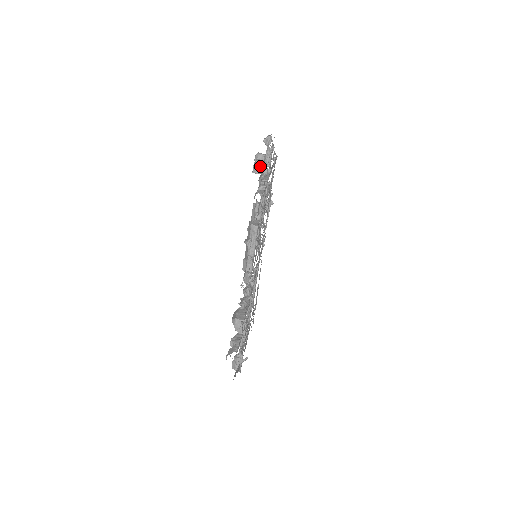
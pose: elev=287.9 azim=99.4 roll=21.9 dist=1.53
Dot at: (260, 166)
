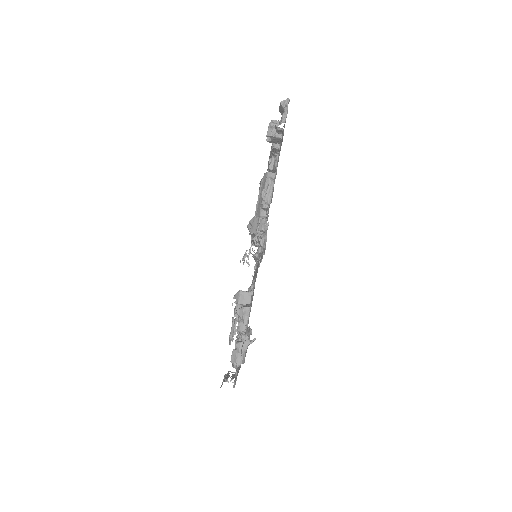
Dot at: (278, 120)
